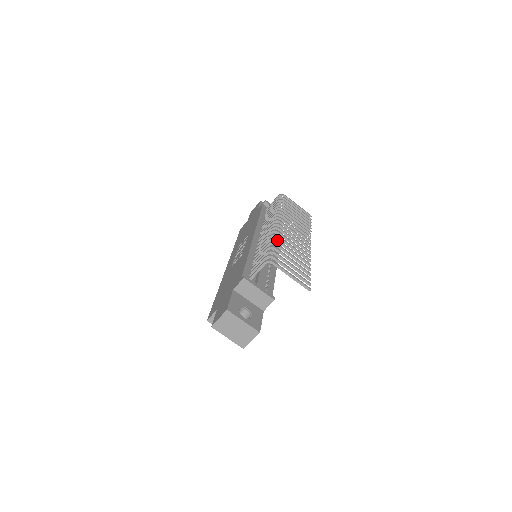
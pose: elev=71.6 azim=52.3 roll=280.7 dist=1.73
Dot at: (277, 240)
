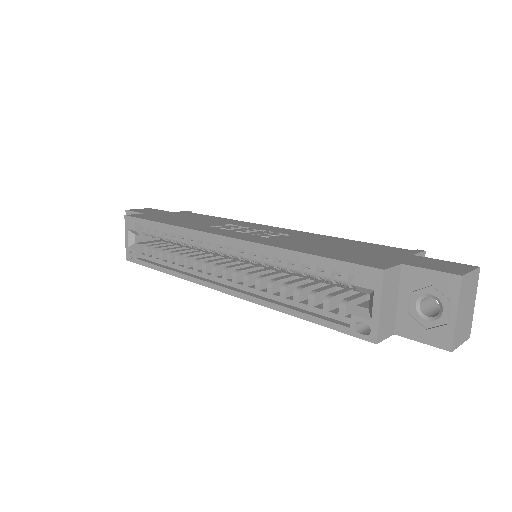
Dot at: occluded
